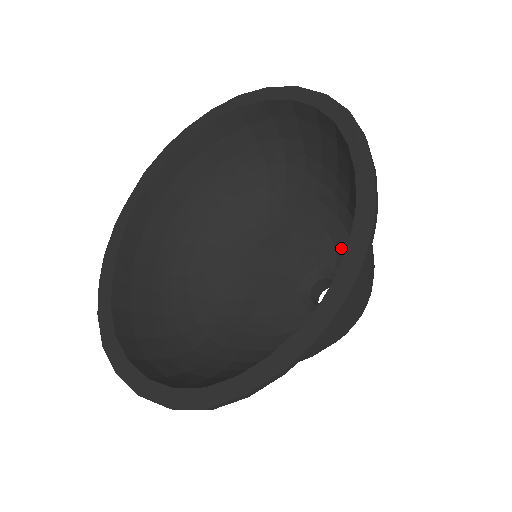
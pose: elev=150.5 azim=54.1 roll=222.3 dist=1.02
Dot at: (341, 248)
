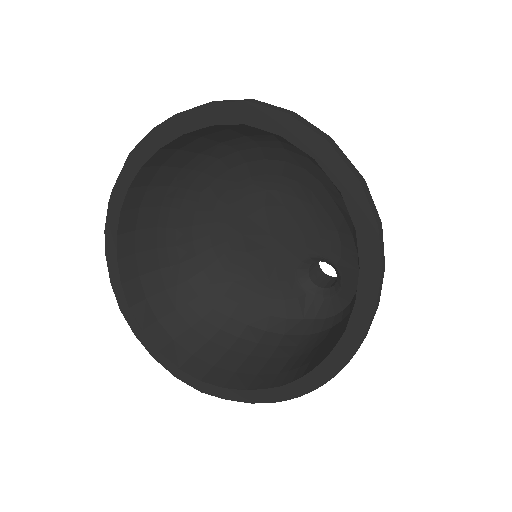
Dot at: (347, 255)
